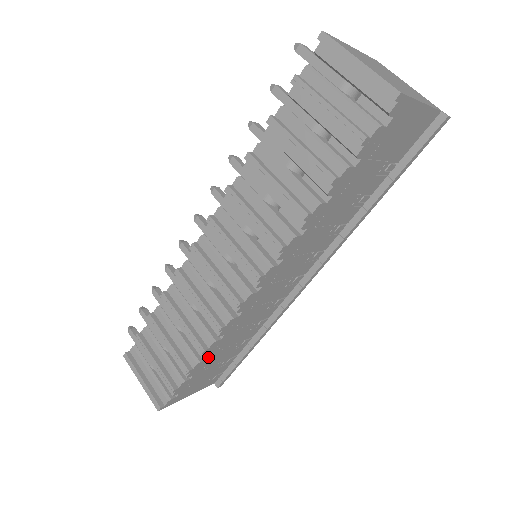
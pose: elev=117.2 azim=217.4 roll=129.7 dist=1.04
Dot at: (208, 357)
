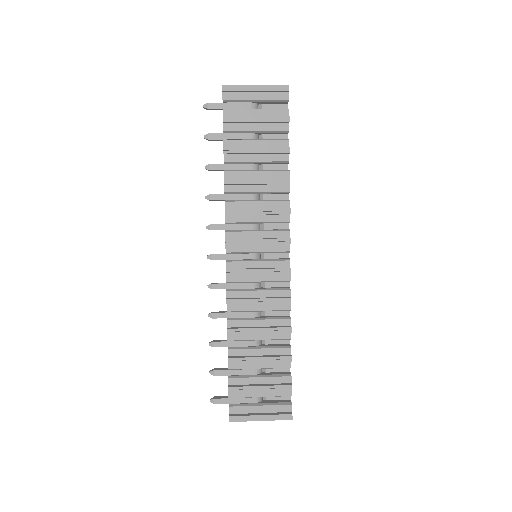
Dot at: (289, 341)
